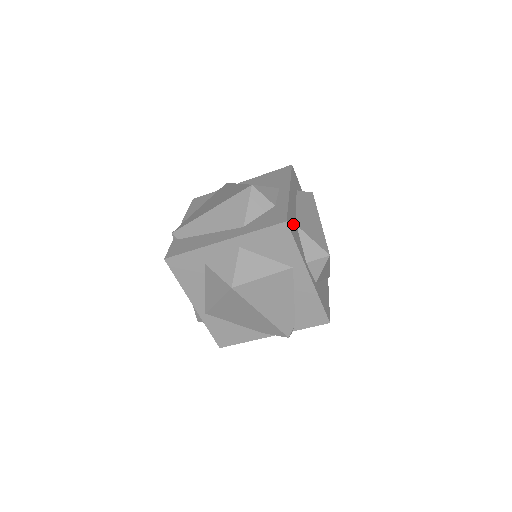
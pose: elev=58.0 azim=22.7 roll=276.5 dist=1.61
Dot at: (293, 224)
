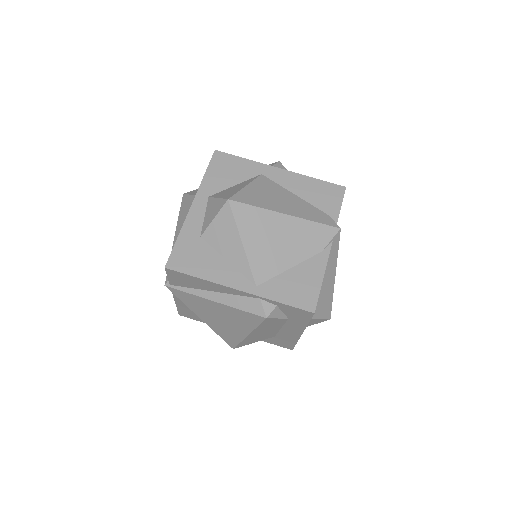
Dot at: occluded
